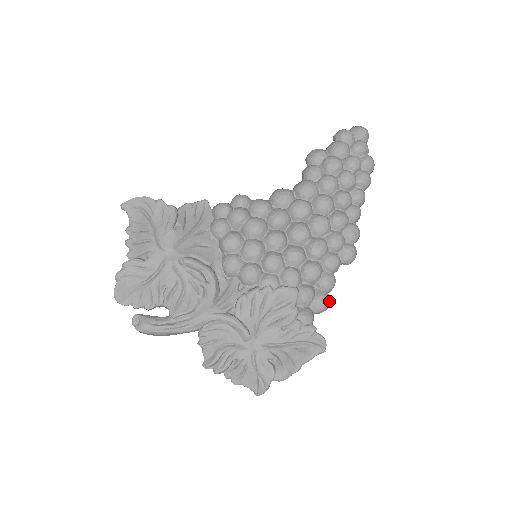
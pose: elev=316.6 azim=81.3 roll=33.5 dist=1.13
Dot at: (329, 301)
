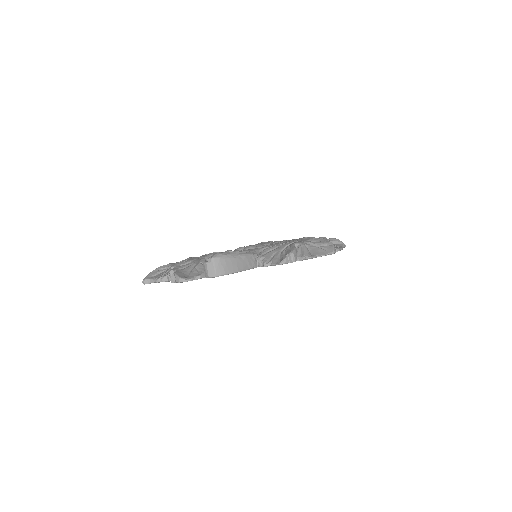
Dot at: occluded
